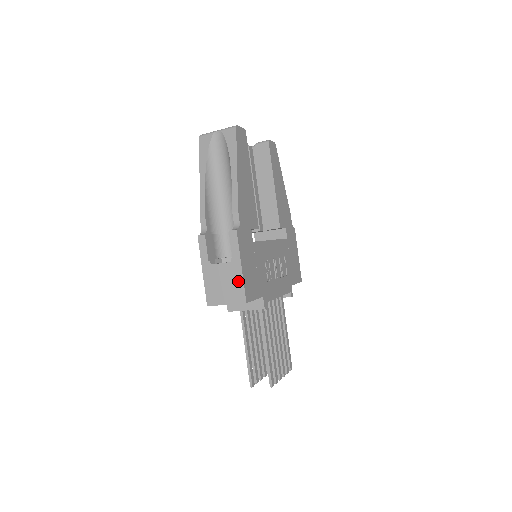
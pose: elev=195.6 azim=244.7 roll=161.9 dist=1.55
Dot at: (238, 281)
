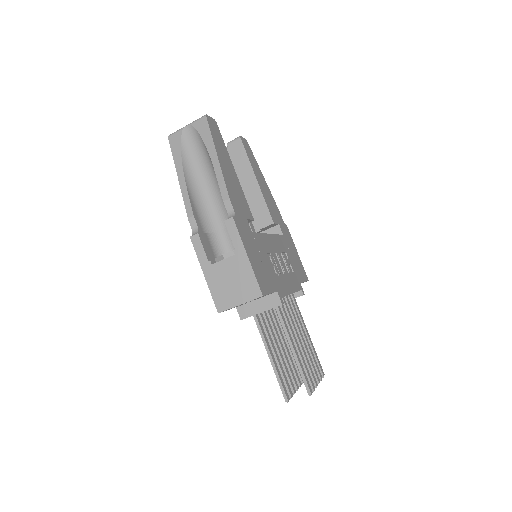
Dot at: (247, 274)
